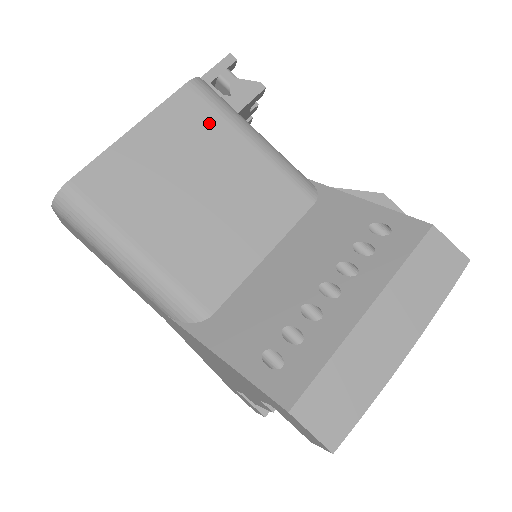
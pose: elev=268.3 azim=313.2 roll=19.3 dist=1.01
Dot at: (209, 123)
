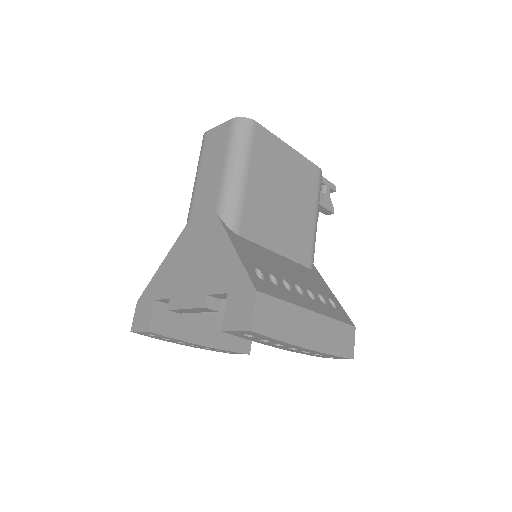
Dot at: (311, 188)
